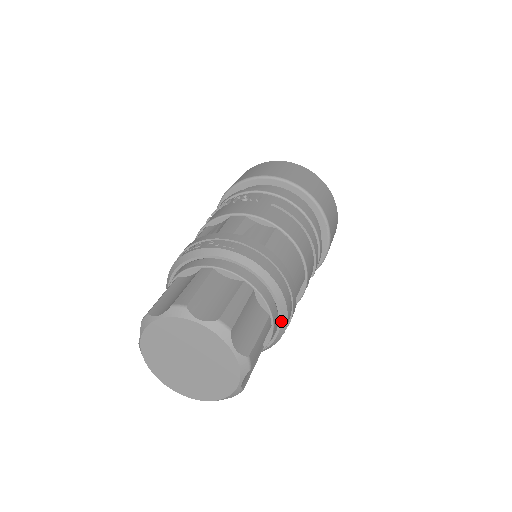
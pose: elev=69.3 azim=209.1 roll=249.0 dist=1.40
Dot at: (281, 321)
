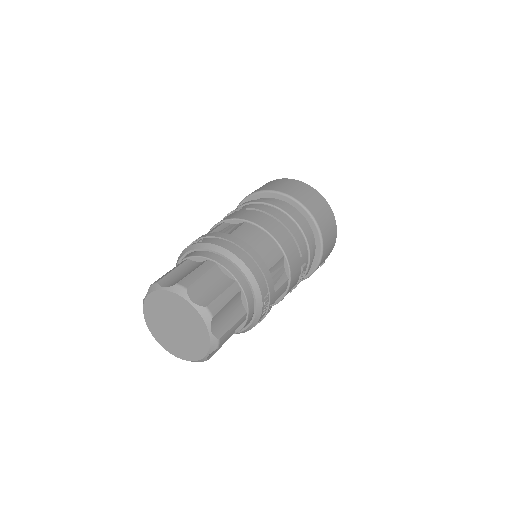
Dot at: (251, 286)
